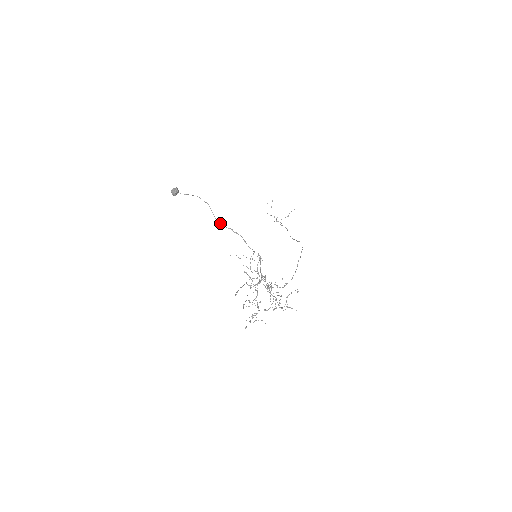
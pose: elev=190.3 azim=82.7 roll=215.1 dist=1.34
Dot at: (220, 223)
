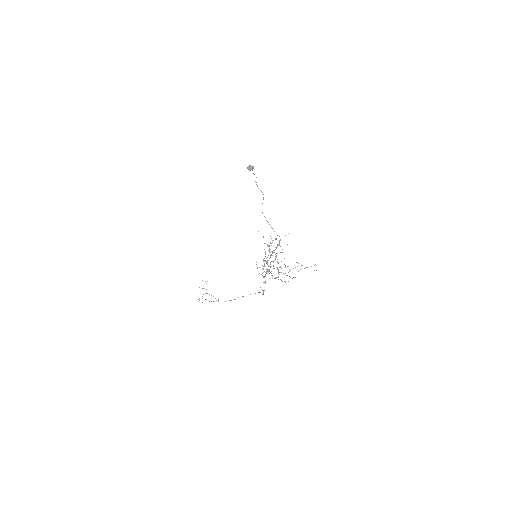
Dot at: occluded
